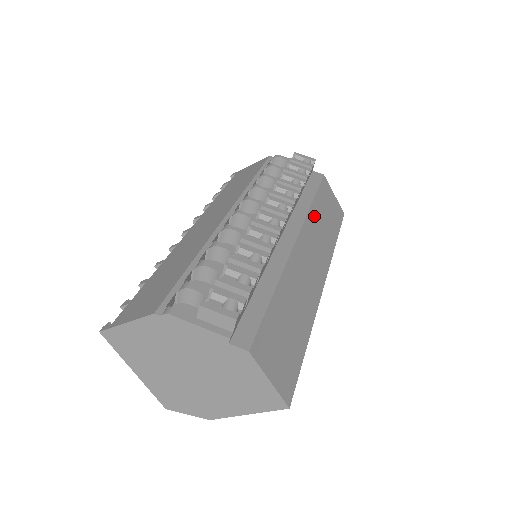
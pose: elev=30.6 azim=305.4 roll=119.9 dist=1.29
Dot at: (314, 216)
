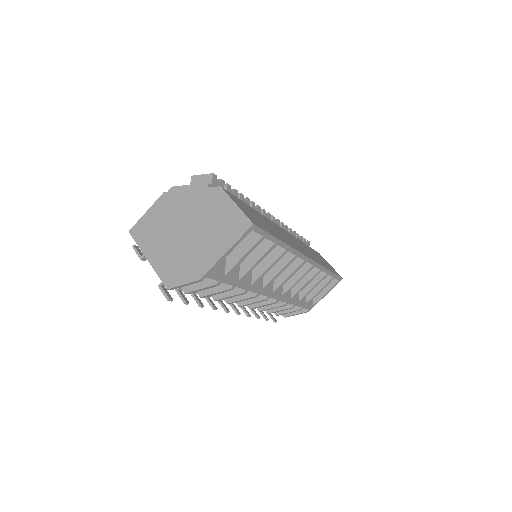
Dot at: (303, 244)
